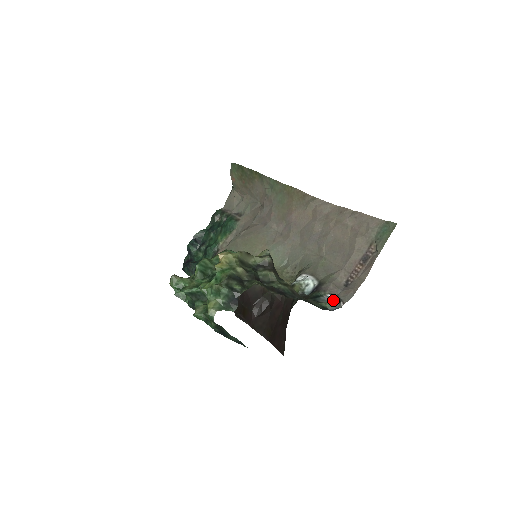
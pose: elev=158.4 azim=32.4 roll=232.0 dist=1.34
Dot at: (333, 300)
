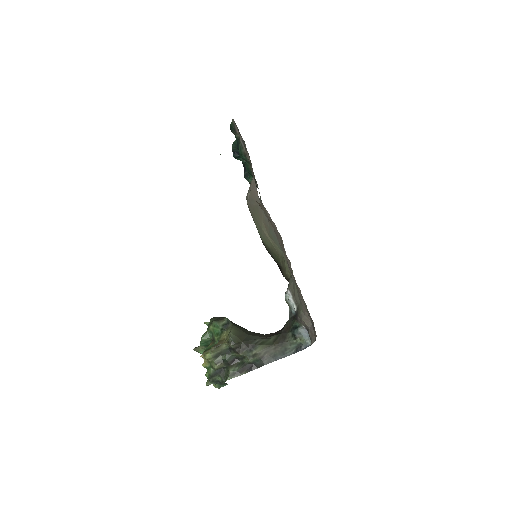
Dot at: (307, 332)
